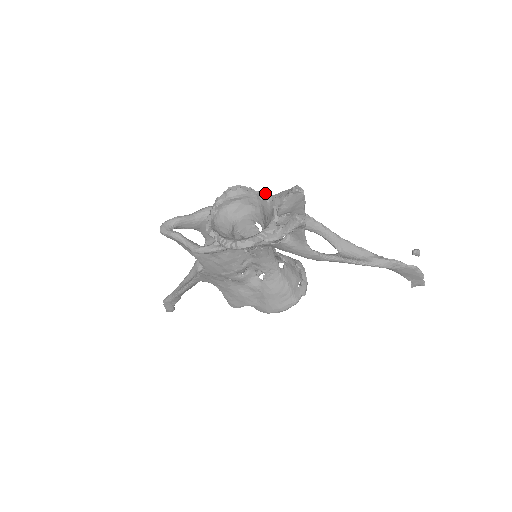
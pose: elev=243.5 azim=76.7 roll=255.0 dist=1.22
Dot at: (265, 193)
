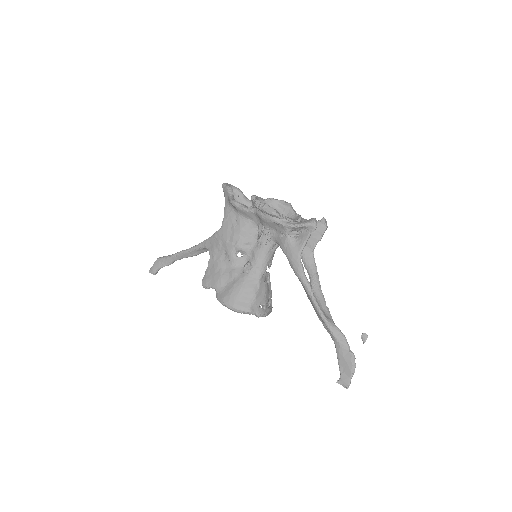
Dot at: occluded
